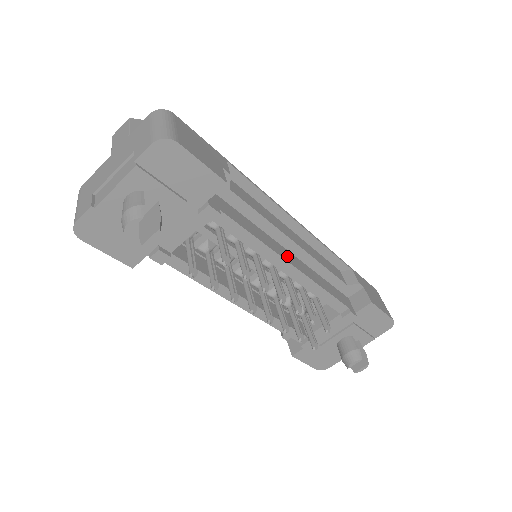
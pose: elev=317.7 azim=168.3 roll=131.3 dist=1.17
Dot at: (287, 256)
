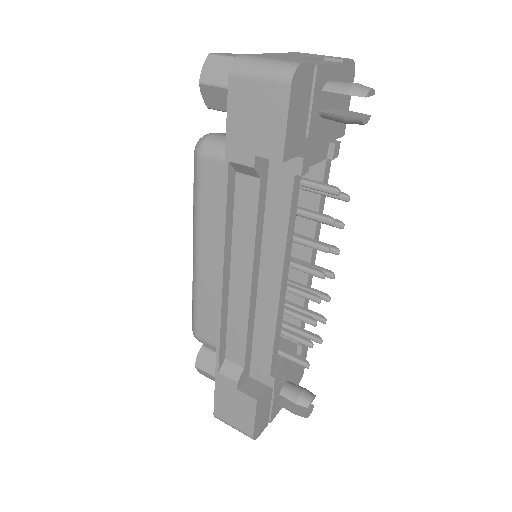
Dot at: occluded
